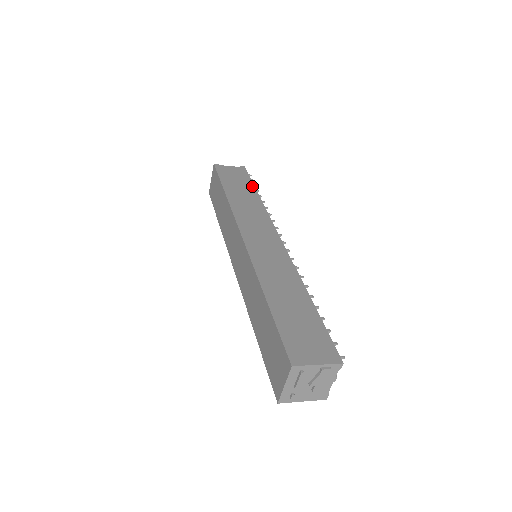
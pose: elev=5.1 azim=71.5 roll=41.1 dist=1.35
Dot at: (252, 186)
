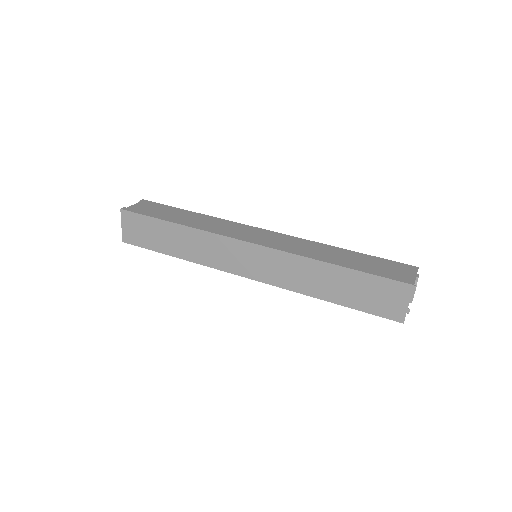
Dot at: (179, 209)
